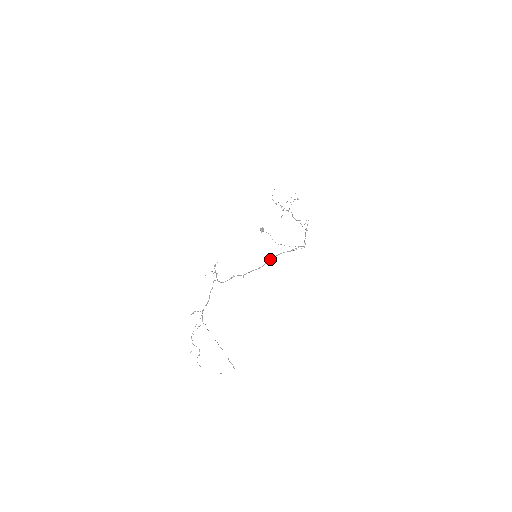
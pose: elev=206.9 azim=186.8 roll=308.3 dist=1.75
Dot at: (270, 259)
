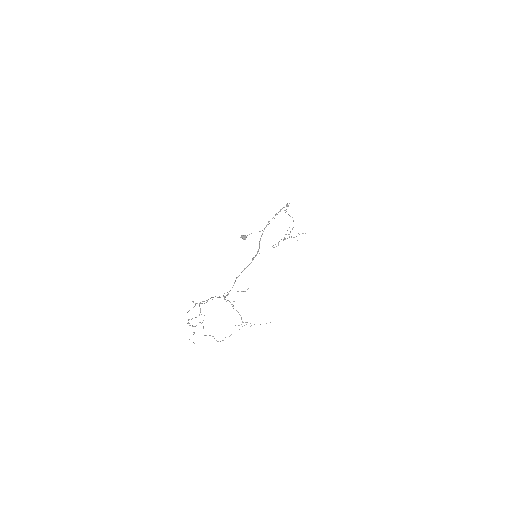
Dot at: occluded
